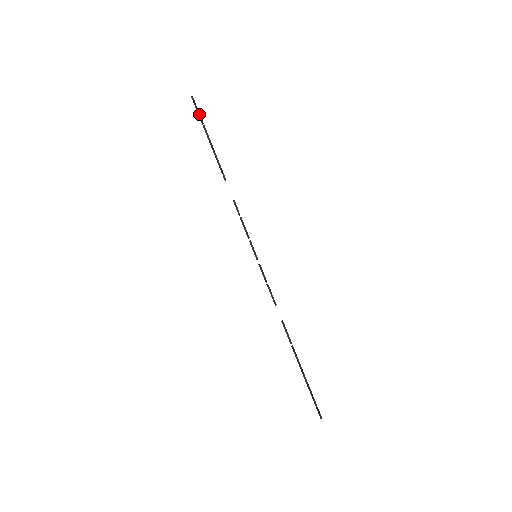
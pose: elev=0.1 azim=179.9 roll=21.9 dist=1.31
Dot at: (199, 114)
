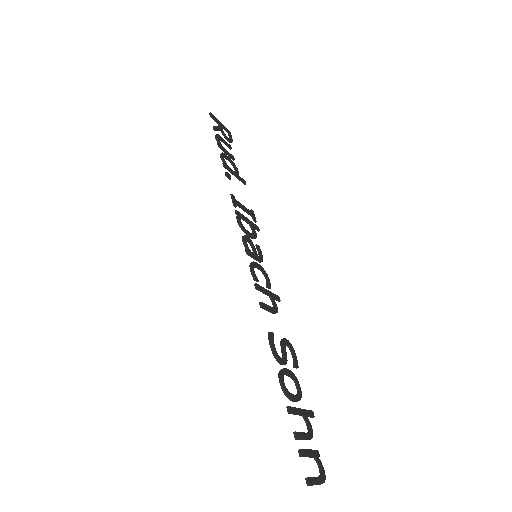
Dot at: (214, 126)
